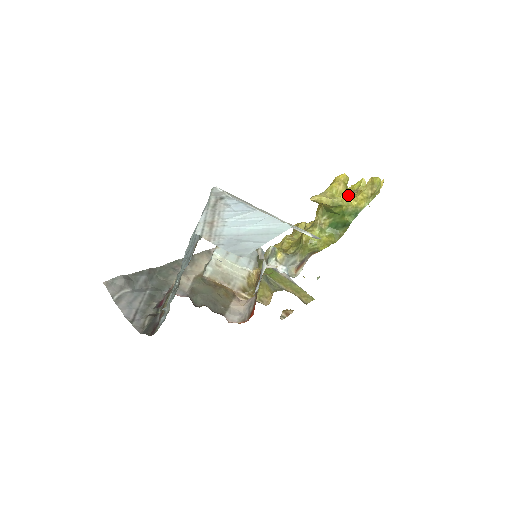
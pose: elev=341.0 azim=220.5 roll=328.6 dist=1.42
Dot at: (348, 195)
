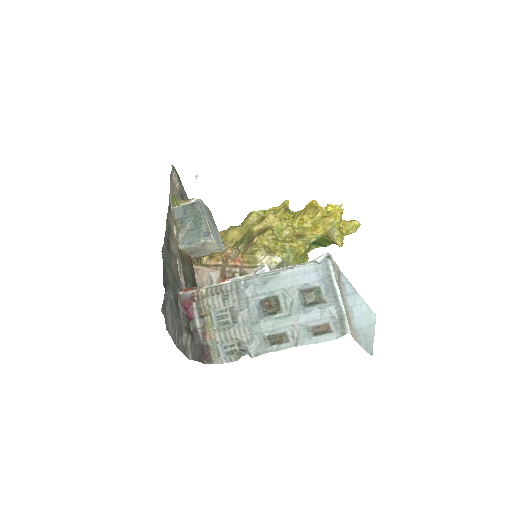
Dot at: (339, 229)
